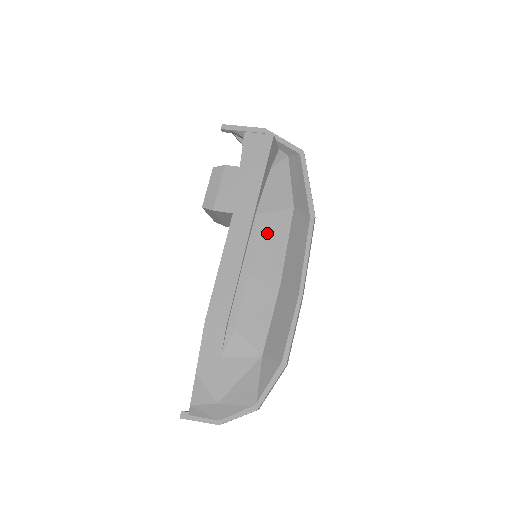
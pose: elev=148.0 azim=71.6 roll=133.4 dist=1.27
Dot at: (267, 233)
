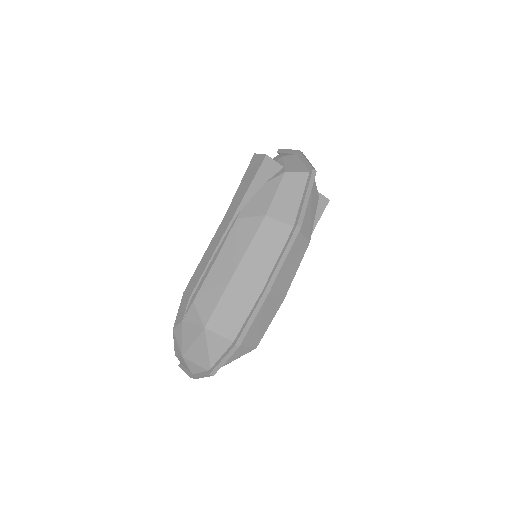
Dot at: (238, 234)
